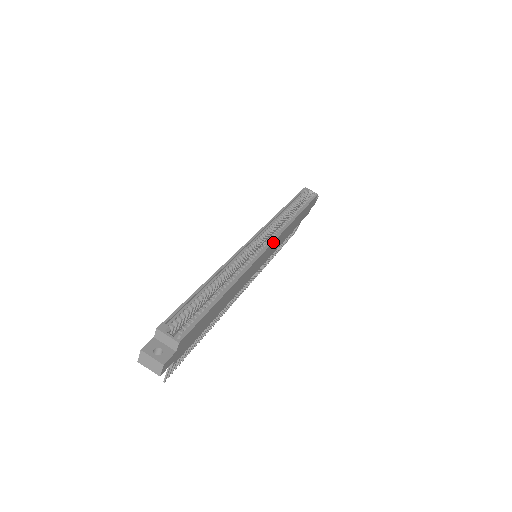
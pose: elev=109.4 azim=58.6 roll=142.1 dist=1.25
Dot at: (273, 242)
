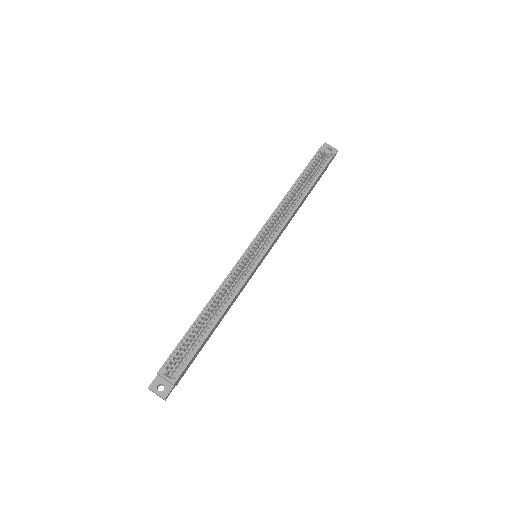
Dot at: (270, 246)
